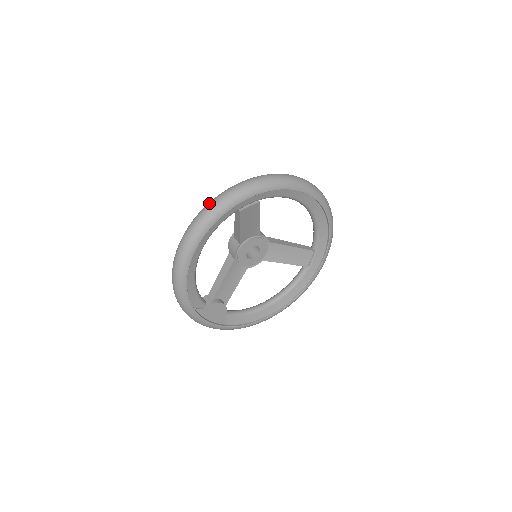
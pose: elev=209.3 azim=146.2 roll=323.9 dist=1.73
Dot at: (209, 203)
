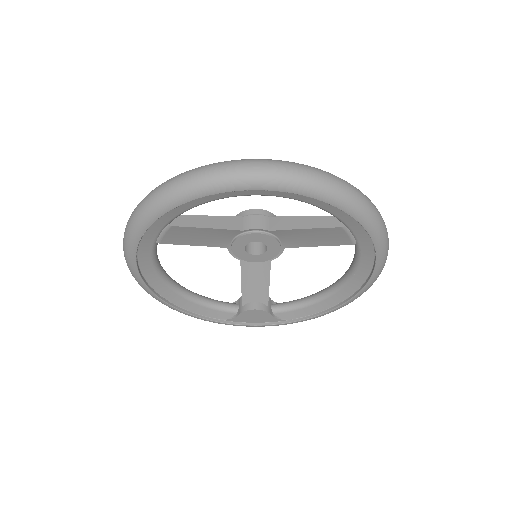
Dot at: occluded
